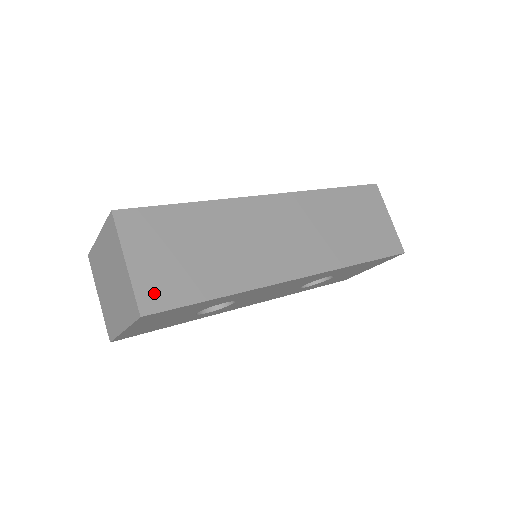
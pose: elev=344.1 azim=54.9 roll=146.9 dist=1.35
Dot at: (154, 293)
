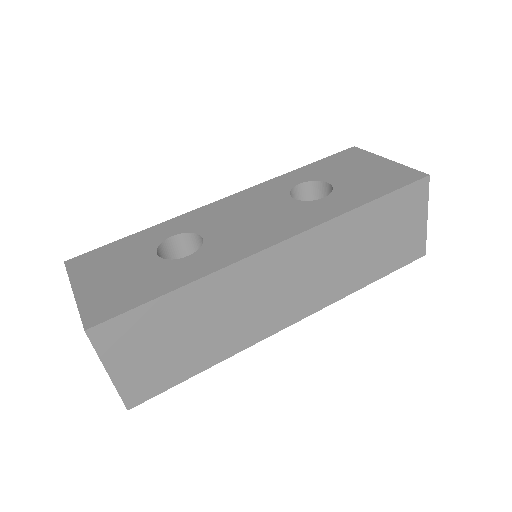
Dot at: (139, 388)
